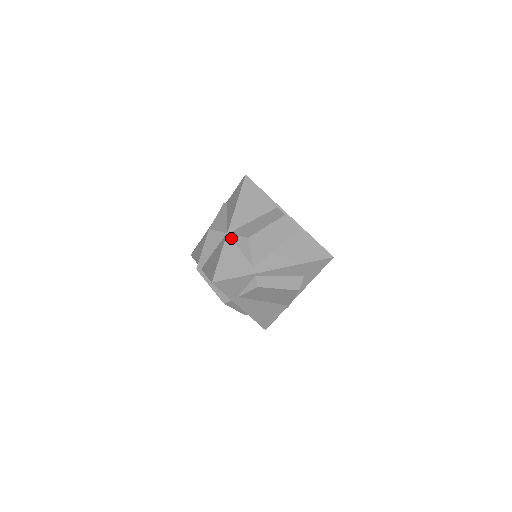
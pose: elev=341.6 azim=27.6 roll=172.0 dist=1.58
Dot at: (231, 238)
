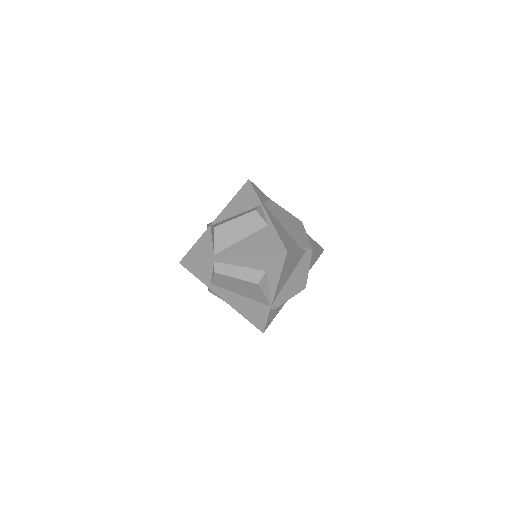
Dot at: (210, 229)
